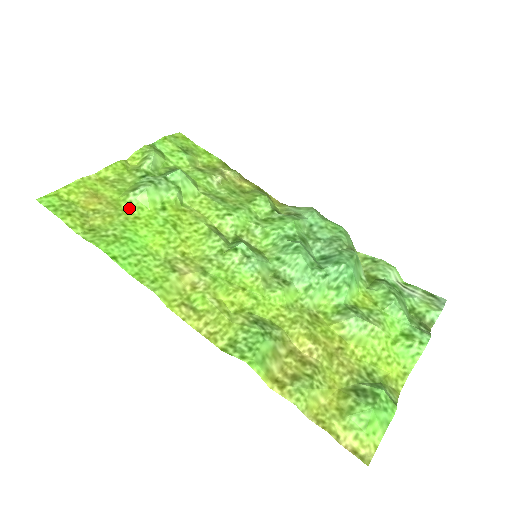
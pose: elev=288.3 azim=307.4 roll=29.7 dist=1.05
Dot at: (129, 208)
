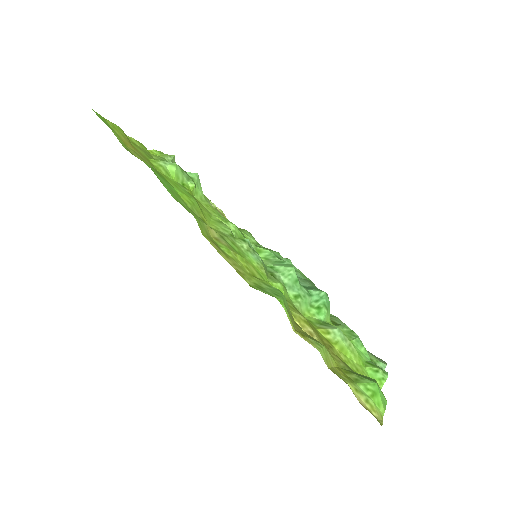
Dot at: (160, 167)
